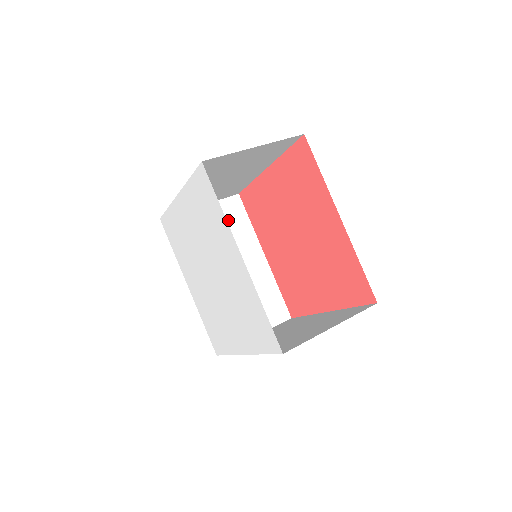
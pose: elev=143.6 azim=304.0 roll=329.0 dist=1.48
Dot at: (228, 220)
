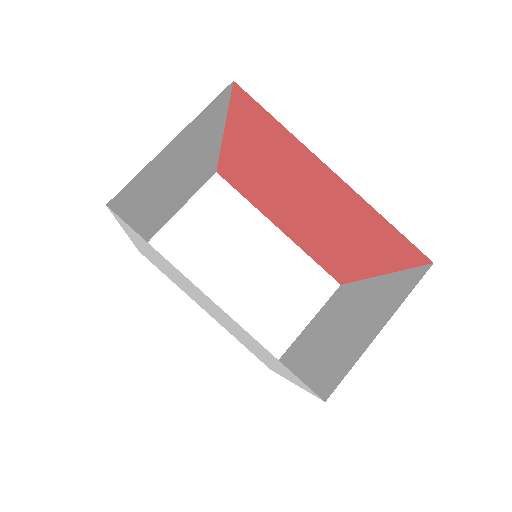
Dot at: (201, 130)
